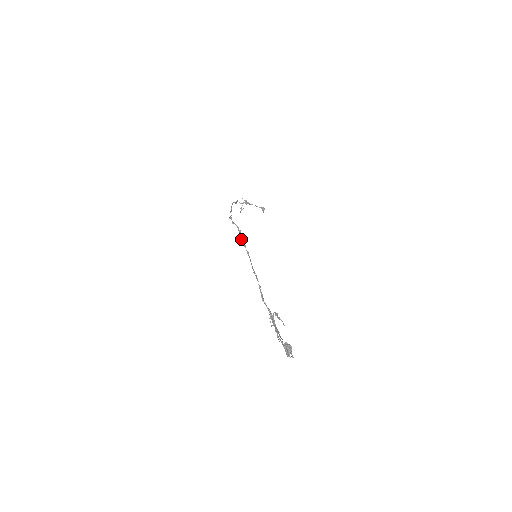
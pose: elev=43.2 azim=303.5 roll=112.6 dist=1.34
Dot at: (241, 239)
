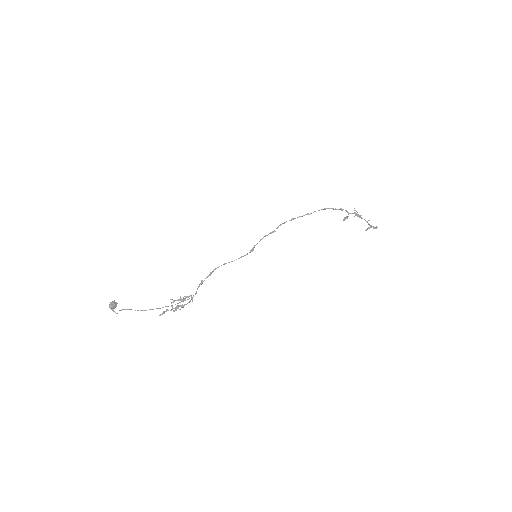
Dot at: occluded
